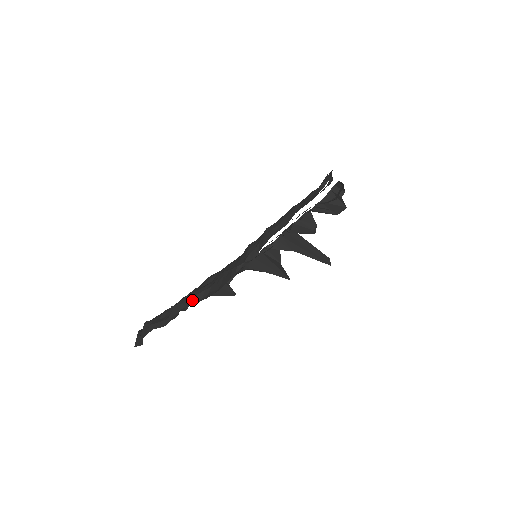
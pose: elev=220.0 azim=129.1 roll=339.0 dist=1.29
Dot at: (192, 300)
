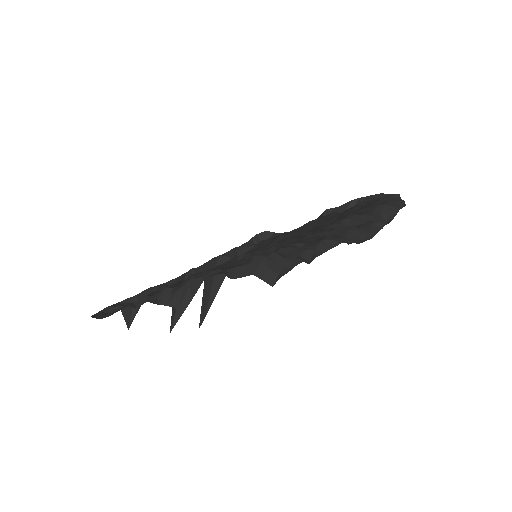
Dot at: (344, 240)
